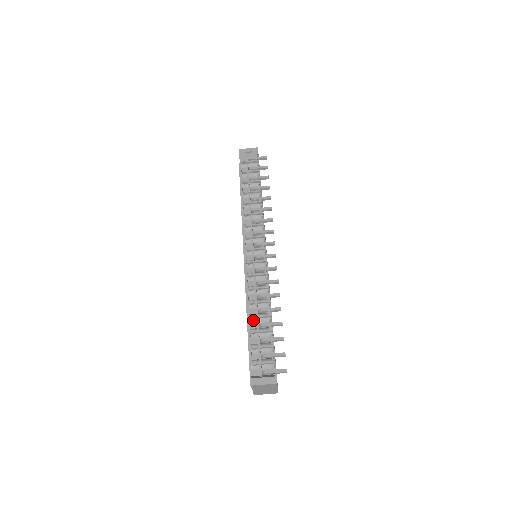
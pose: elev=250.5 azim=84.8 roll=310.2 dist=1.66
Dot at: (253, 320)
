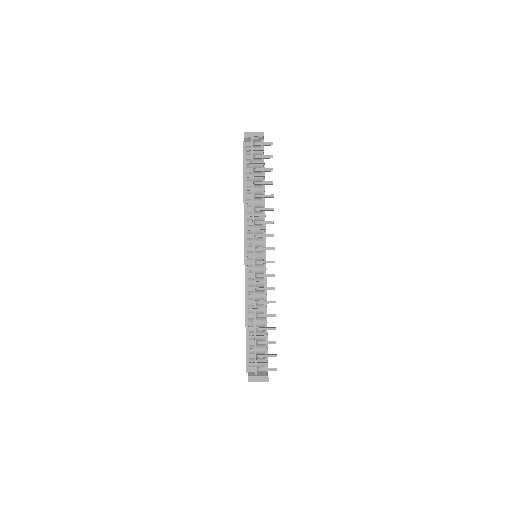
Dot at: (251, 325)
